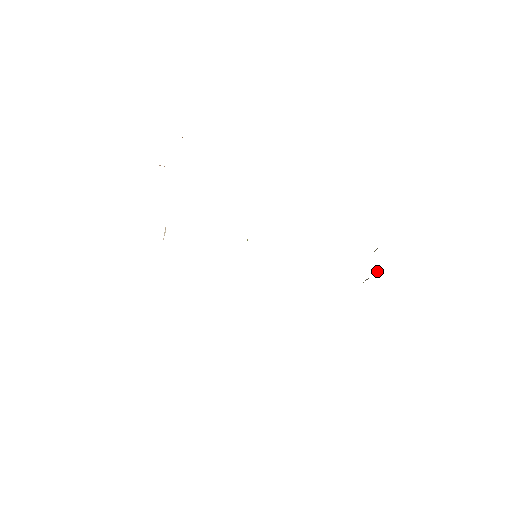
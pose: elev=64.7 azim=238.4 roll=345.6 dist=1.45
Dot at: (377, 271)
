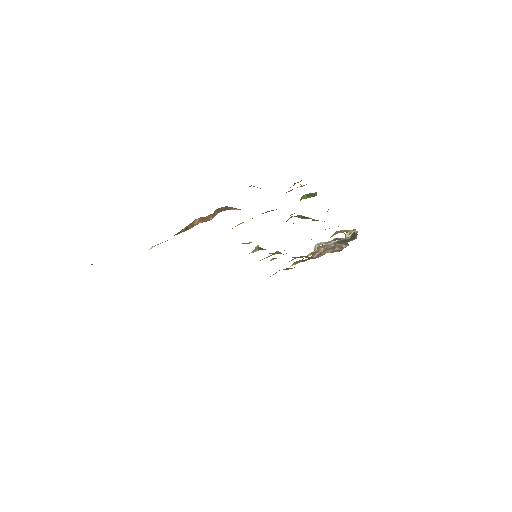
Dot at: (343, 246)
